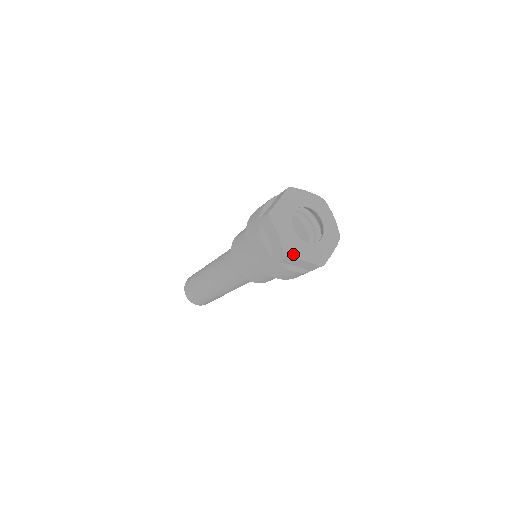
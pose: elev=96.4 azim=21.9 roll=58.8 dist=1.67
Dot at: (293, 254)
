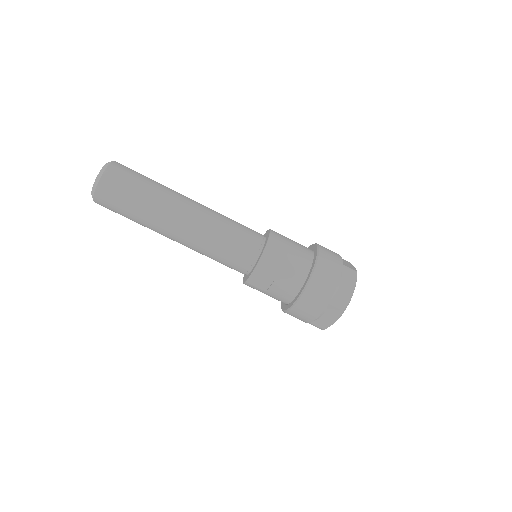
Dot at: occluded
